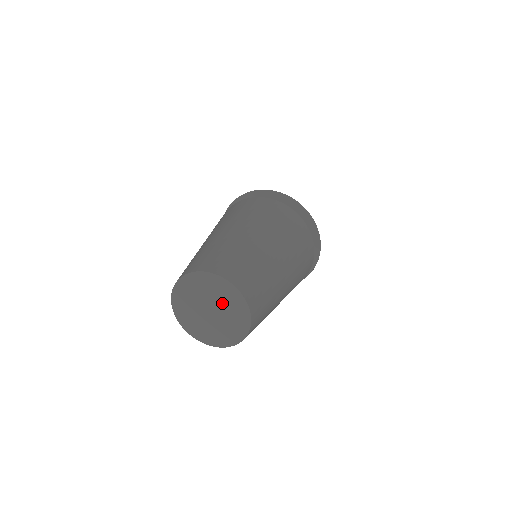
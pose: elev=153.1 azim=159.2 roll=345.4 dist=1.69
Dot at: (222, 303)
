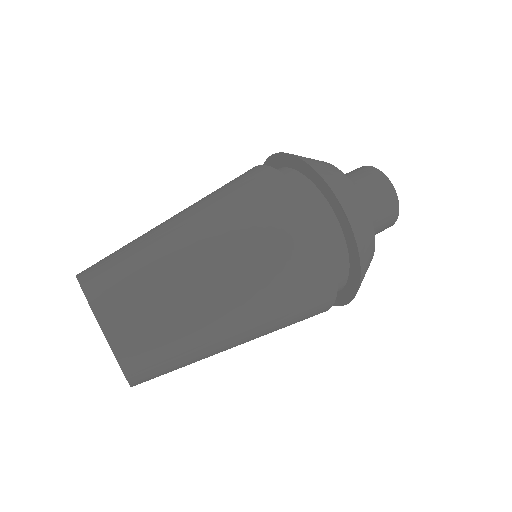
Dot at: occluded
